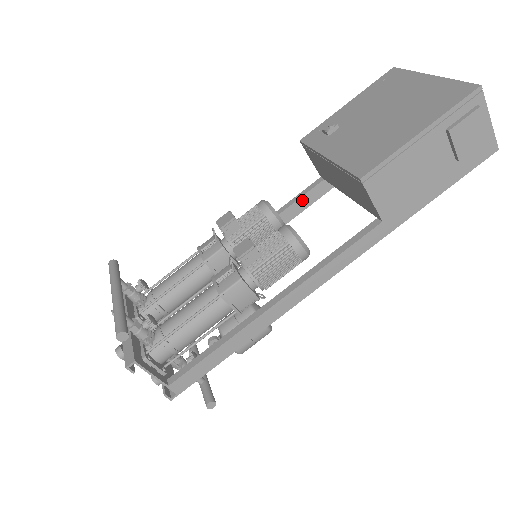
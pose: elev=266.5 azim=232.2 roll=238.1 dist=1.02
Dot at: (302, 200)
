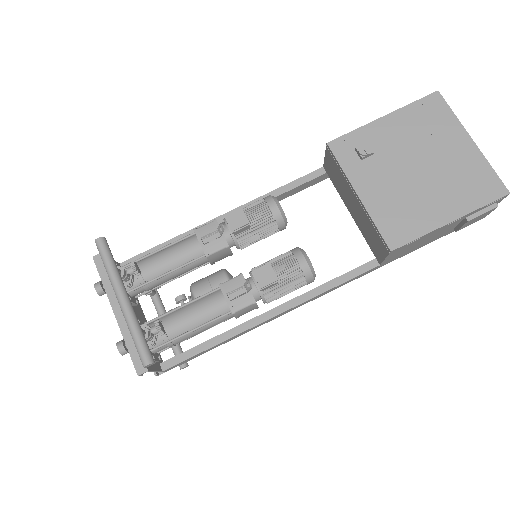
Dot at: (299, 187)
